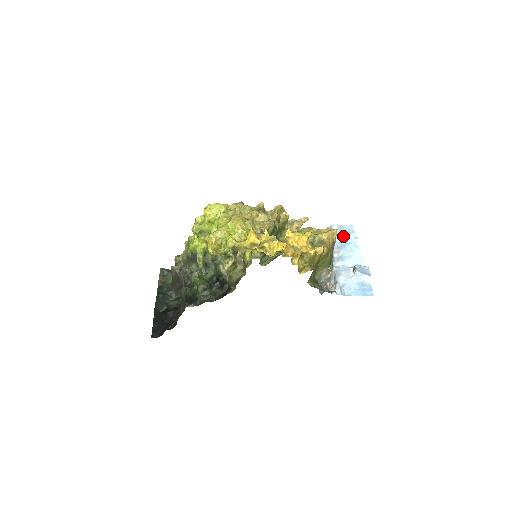
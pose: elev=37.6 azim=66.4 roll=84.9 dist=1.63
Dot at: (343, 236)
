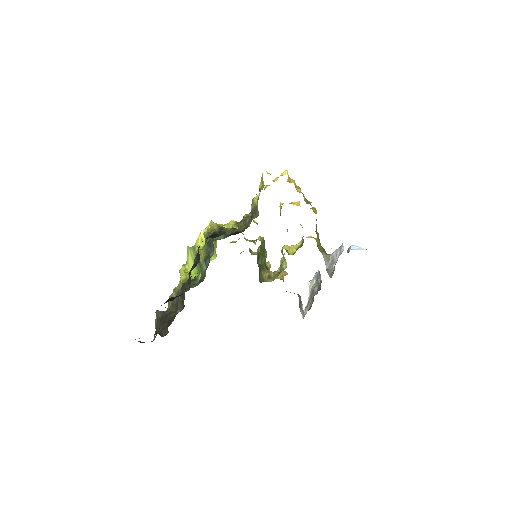
Dot at: occluded
